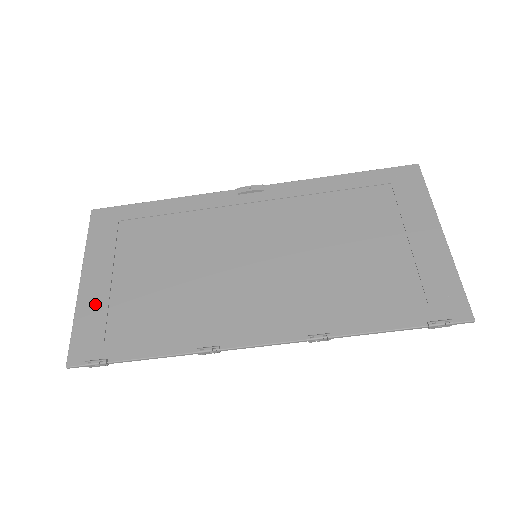
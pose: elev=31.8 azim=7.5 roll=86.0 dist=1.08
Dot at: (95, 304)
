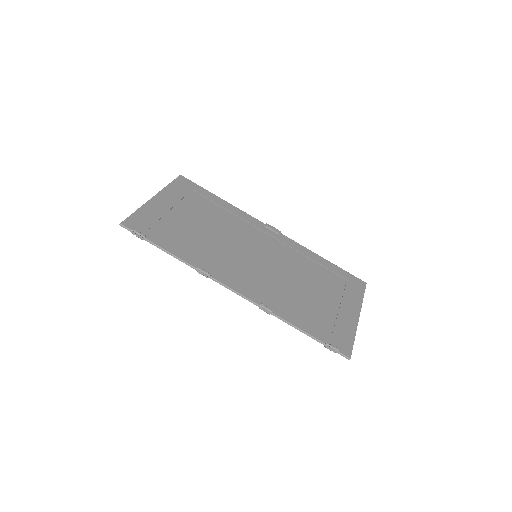
Dot at: (155, 211)
